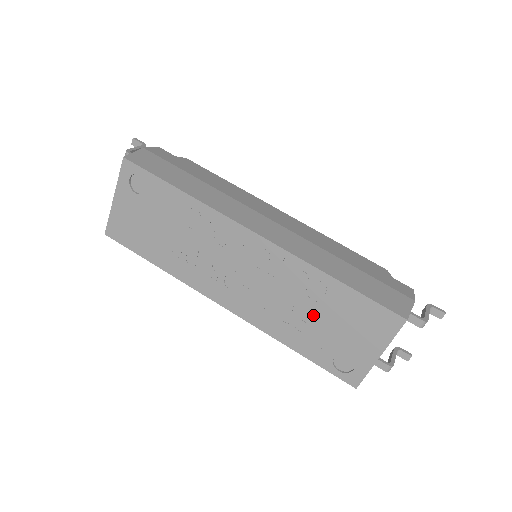
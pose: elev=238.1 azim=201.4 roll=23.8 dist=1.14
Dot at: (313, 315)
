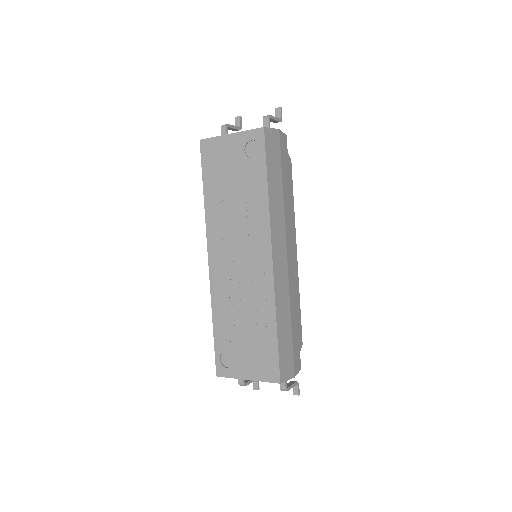
Dot at: (244, 324)
